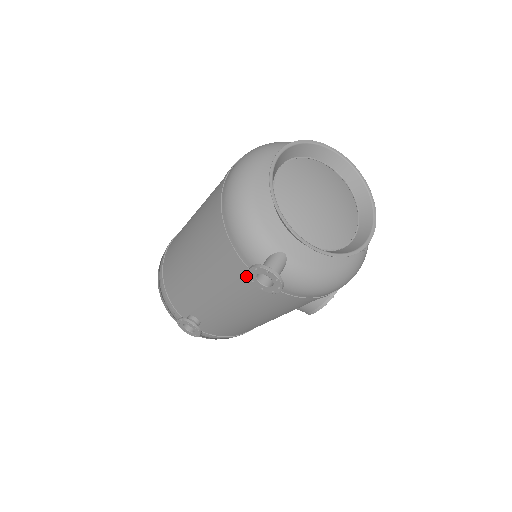
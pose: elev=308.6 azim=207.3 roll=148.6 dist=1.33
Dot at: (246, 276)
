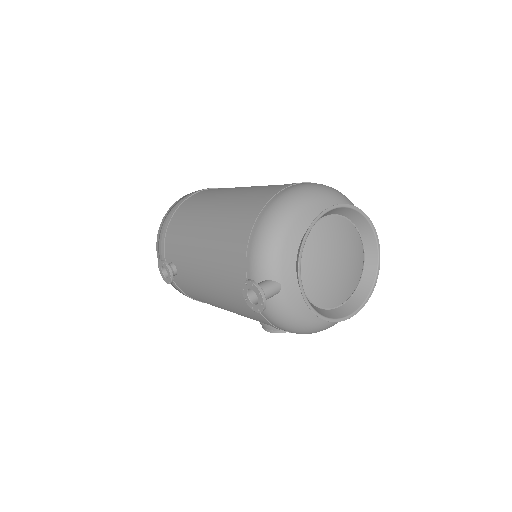
Dot at: (240, 278)
